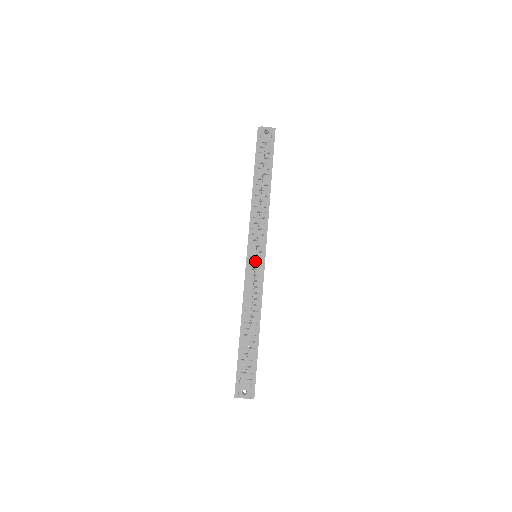
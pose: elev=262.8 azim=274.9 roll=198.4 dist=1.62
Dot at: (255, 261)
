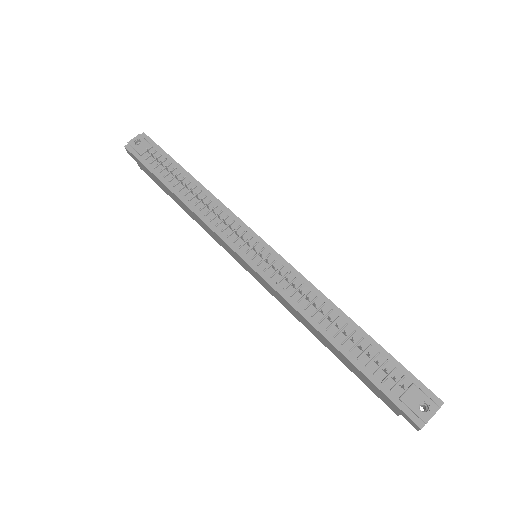
Dot at: (261, 259)
